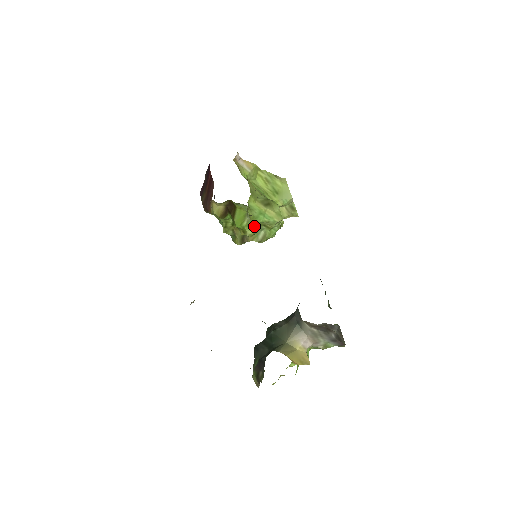
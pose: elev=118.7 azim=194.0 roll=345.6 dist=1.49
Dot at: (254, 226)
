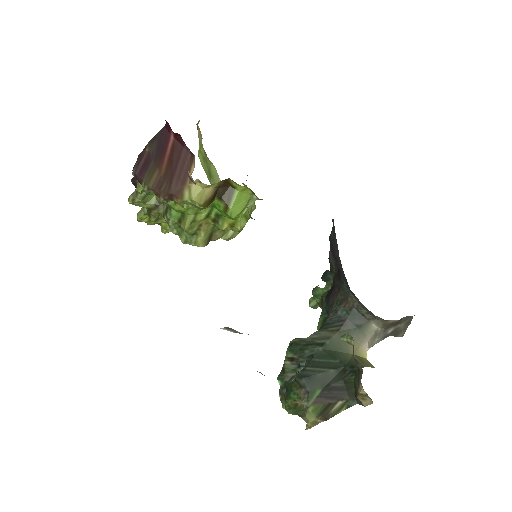
Dot at: occluded
